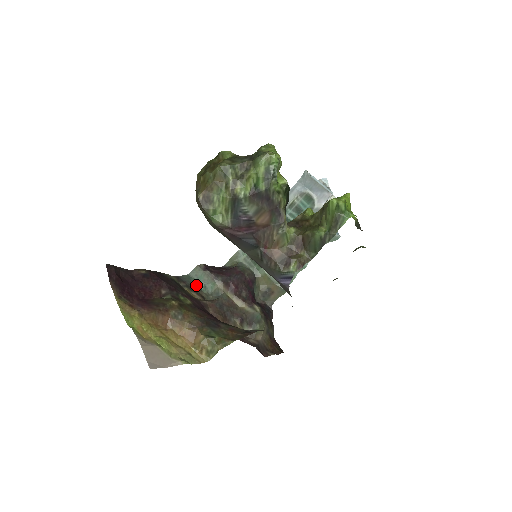
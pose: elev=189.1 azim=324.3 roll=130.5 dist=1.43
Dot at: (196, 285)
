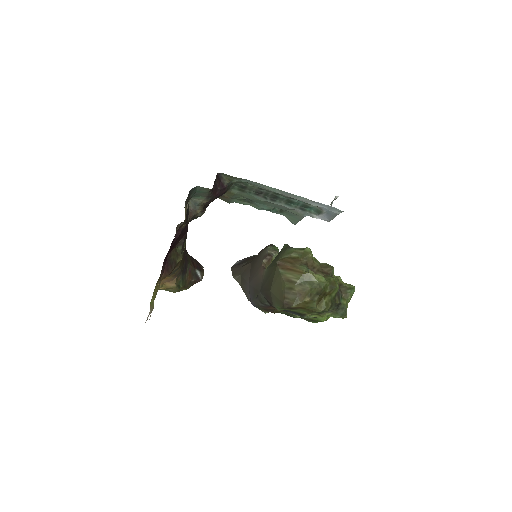
Dot at: occluded
